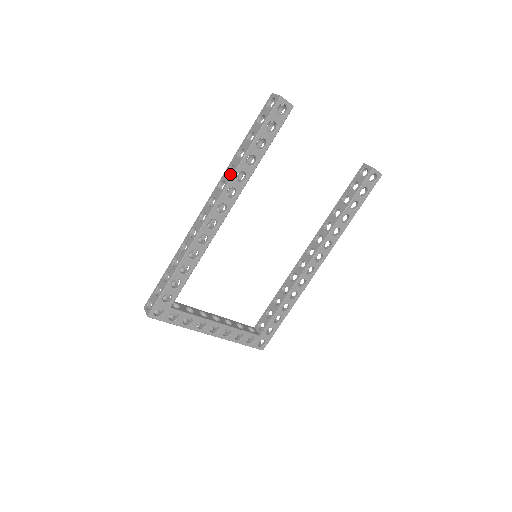
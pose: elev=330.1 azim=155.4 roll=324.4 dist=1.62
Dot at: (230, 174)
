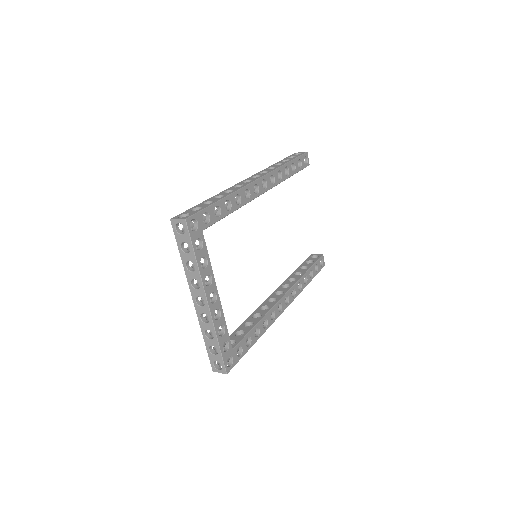
Dot at: occluded
